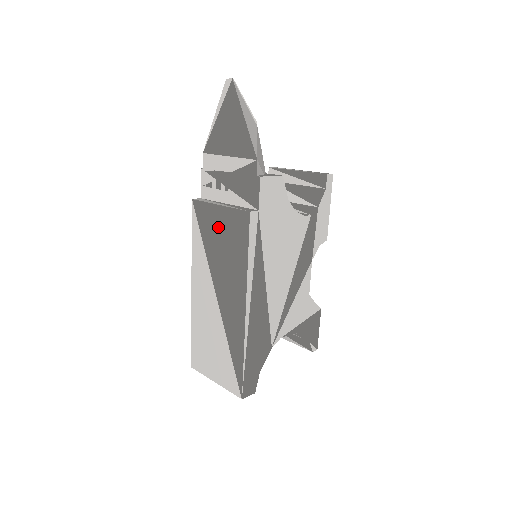
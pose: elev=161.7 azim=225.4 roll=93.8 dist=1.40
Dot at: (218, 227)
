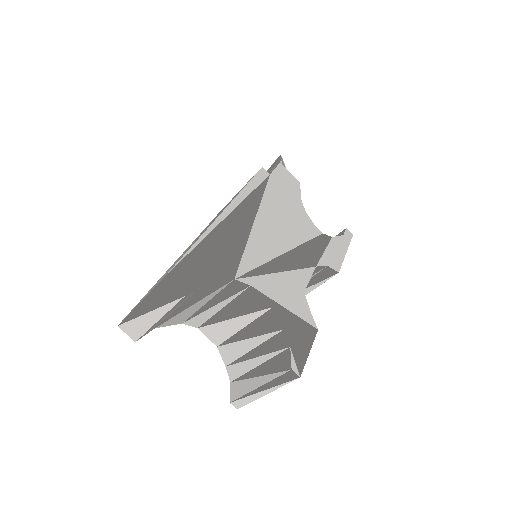
Dot at: occluded
